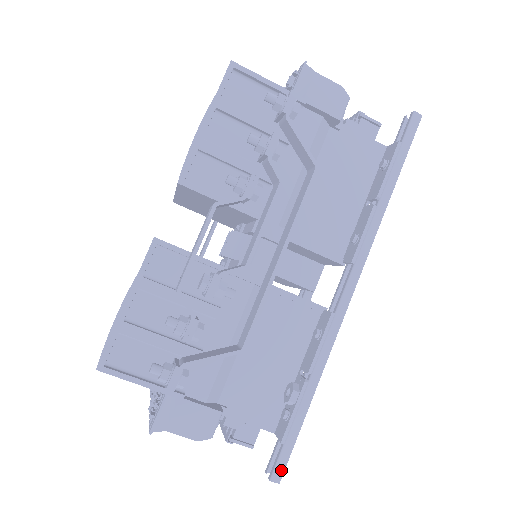
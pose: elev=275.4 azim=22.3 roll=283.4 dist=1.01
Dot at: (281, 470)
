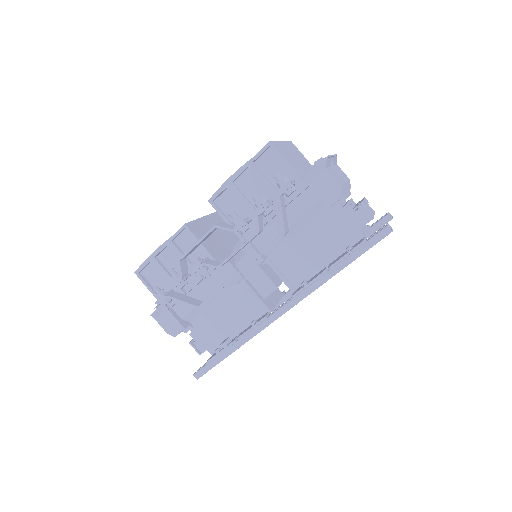
Dot at: (201, 374)
